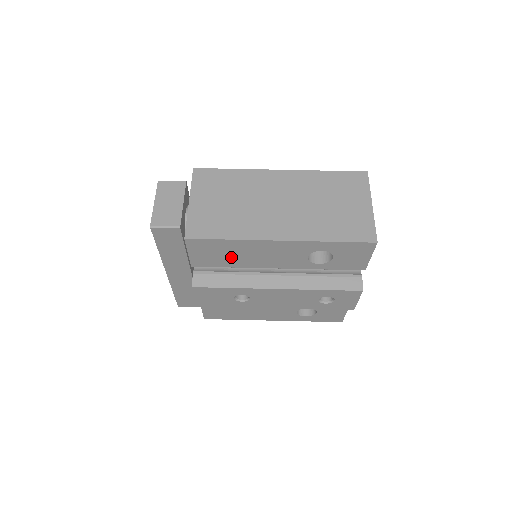
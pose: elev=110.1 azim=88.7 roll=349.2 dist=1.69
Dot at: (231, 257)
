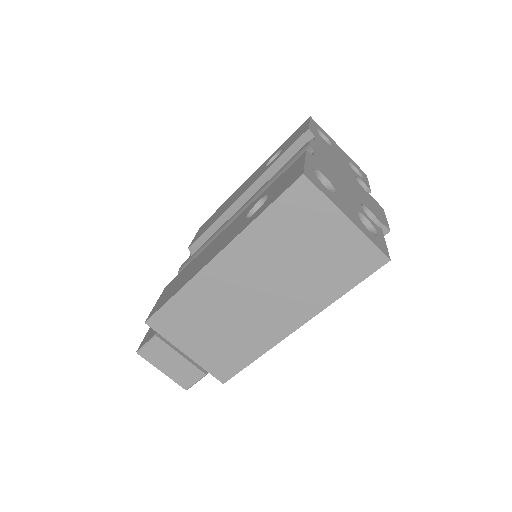
Dot at: occluded
